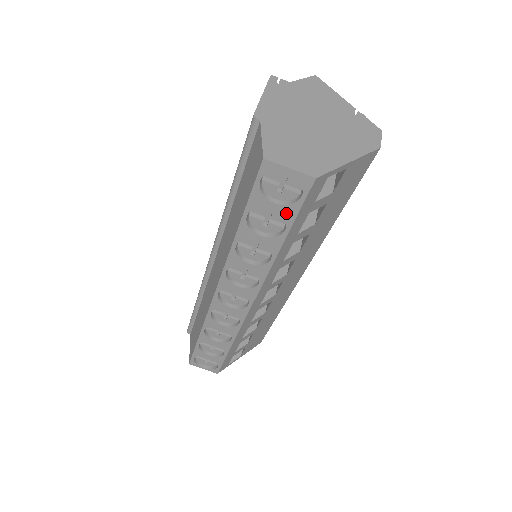
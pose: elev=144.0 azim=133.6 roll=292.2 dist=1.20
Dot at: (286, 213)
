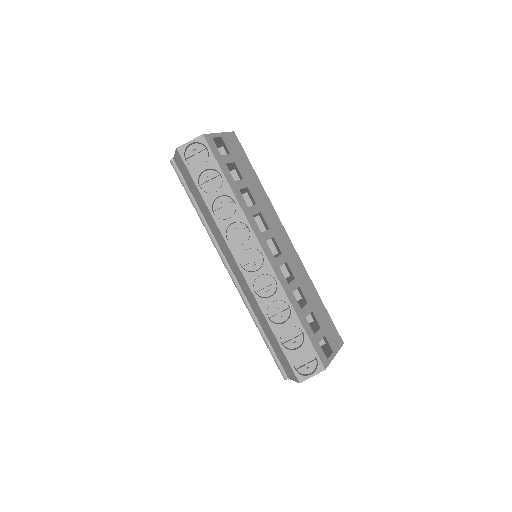
Dot at: (212, 165)
